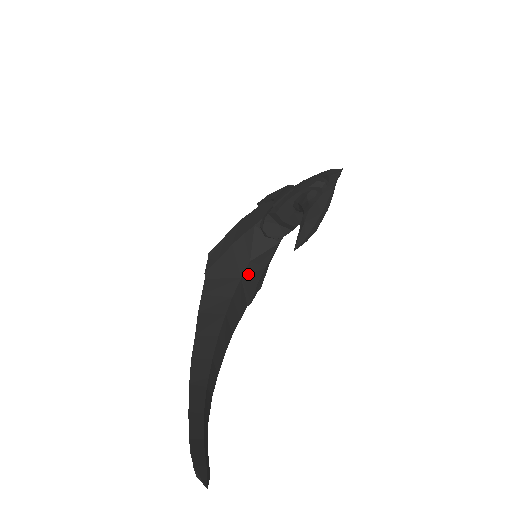
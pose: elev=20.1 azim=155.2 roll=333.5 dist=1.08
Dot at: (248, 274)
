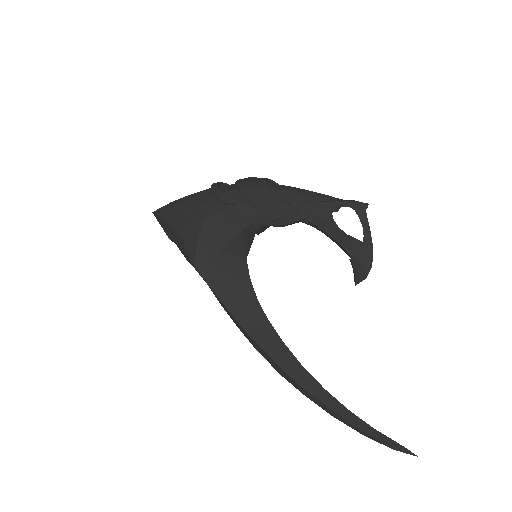
Dot at: occluded
